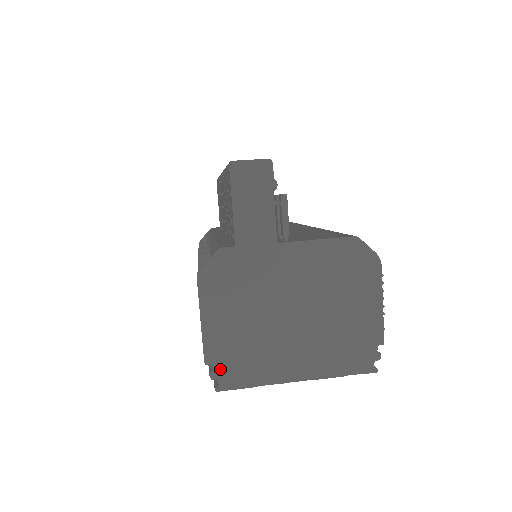
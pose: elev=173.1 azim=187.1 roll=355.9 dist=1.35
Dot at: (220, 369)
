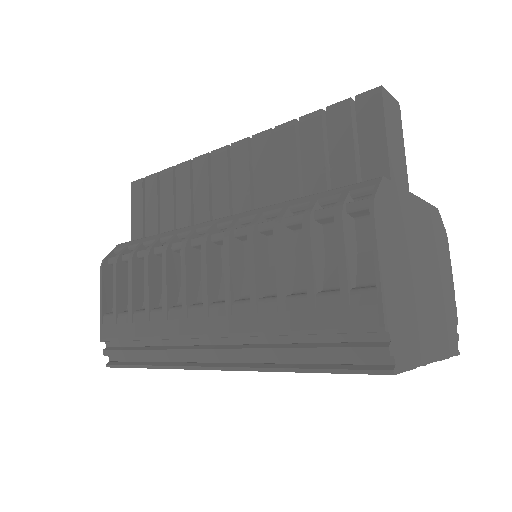
Dot at: (394, 340)
